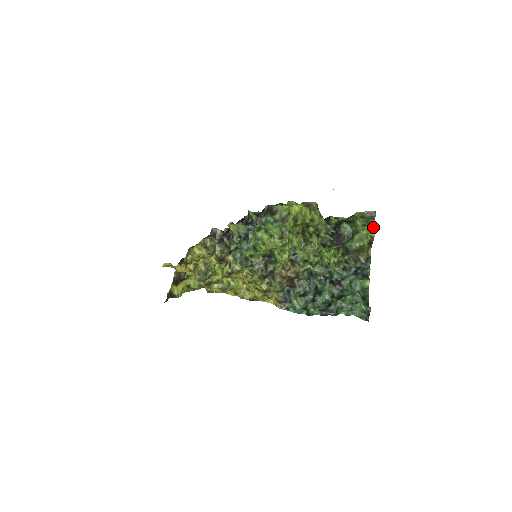
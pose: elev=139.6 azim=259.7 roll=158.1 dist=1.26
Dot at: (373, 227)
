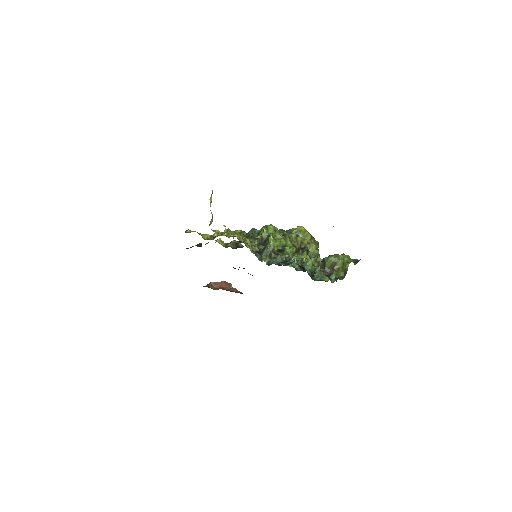
Dot at: (352, 260)
